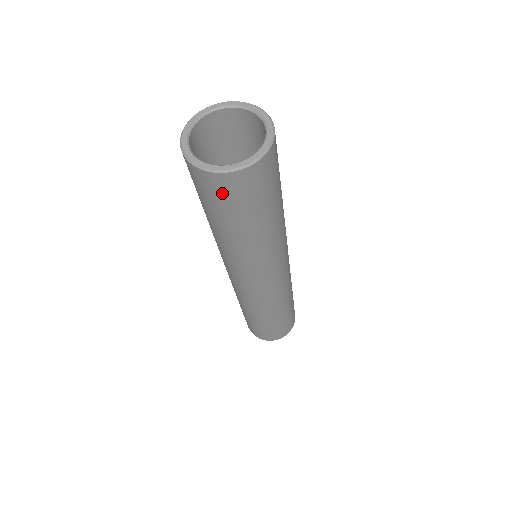
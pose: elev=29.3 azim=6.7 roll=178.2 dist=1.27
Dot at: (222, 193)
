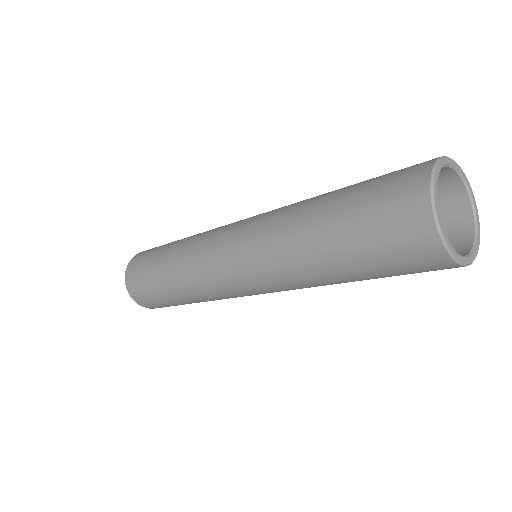
Dot at: (413, 262)
